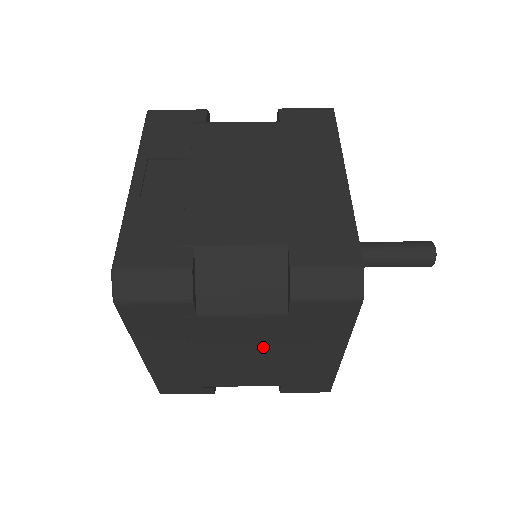
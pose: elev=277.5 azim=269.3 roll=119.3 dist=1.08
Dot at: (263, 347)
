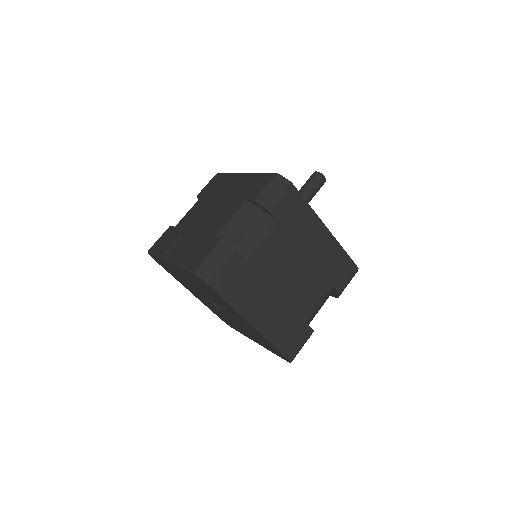
Dot at: (291, 257)
